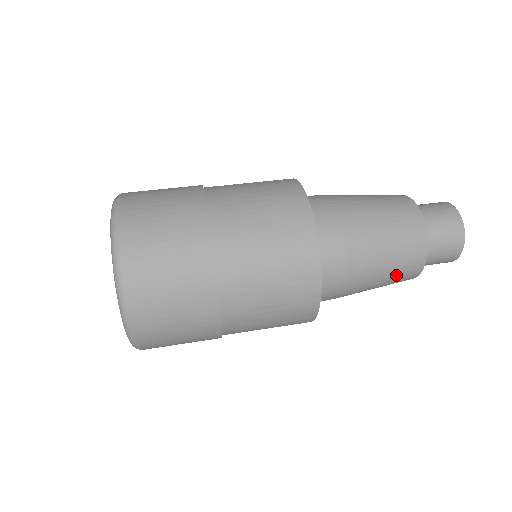
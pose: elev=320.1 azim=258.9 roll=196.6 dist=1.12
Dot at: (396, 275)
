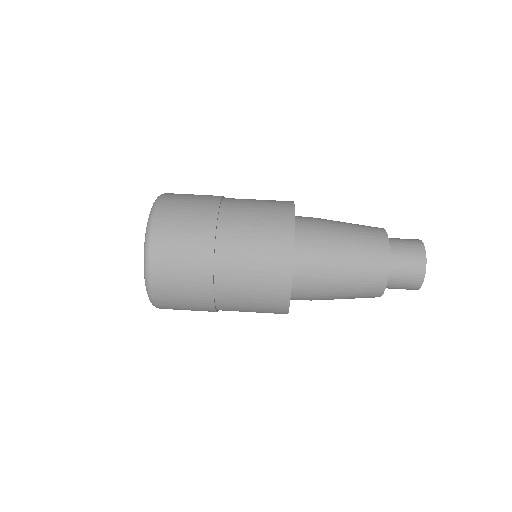
Dot at: (363, 278)
